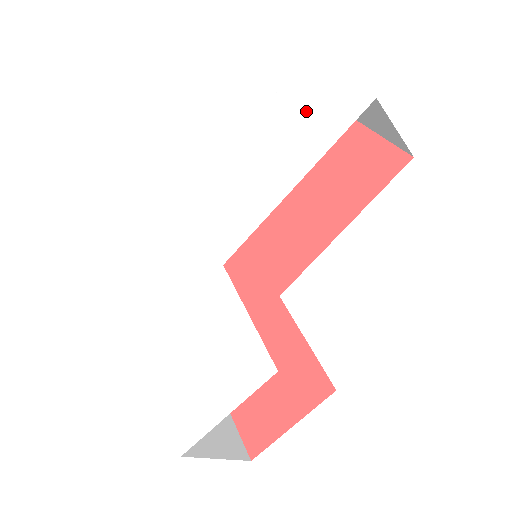
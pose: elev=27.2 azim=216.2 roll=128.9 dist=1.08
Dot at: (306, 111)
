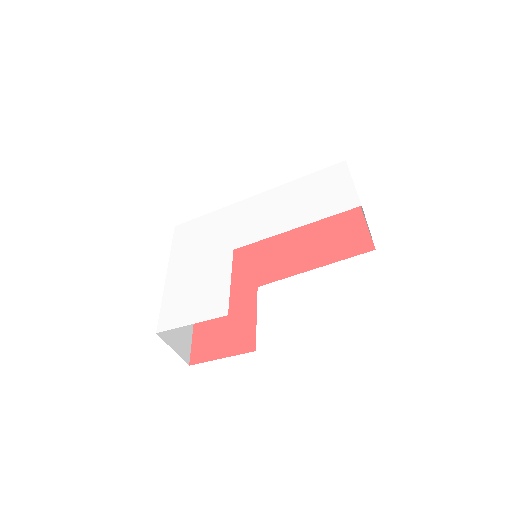
Dot at: (326, 191)
